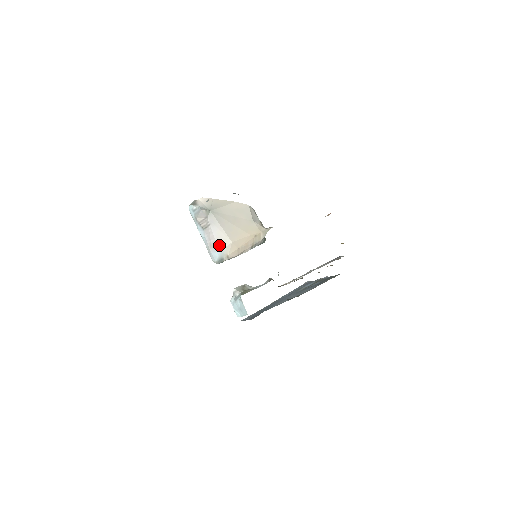
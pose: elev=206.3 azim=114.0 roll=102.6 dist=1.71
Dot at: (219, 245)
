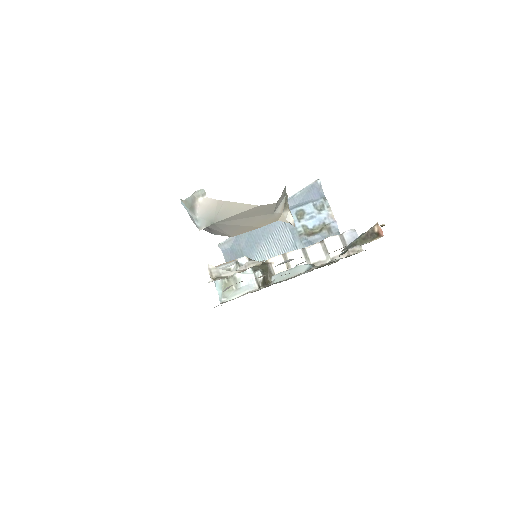
Dot at: (214, 233)
